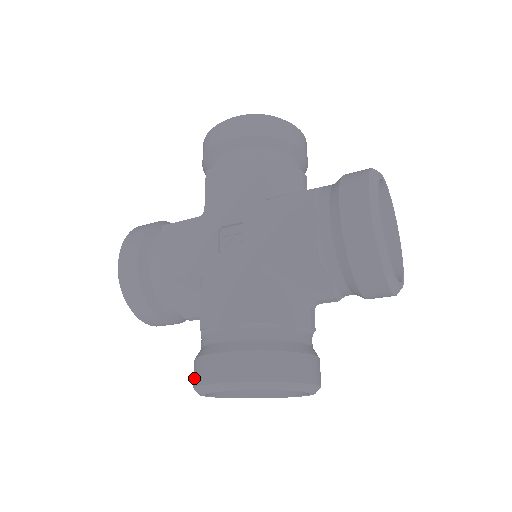
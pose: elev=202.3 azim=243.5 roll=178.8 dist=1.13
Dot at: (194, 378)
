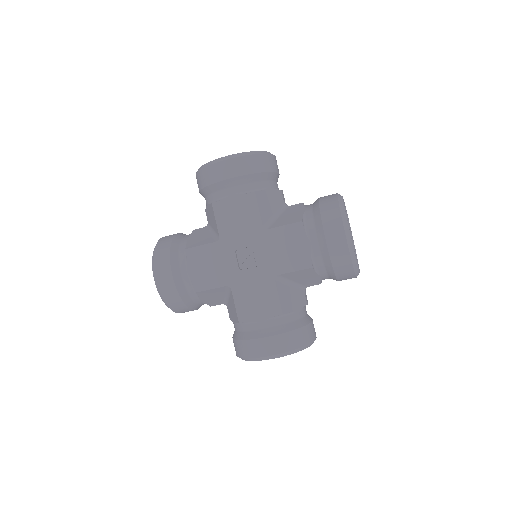
Dot at: (239, 352)
